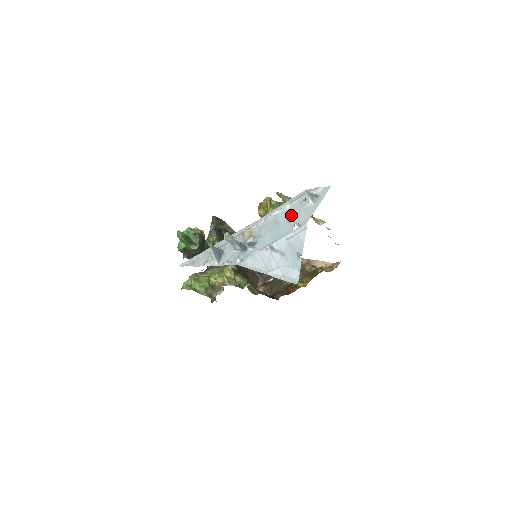
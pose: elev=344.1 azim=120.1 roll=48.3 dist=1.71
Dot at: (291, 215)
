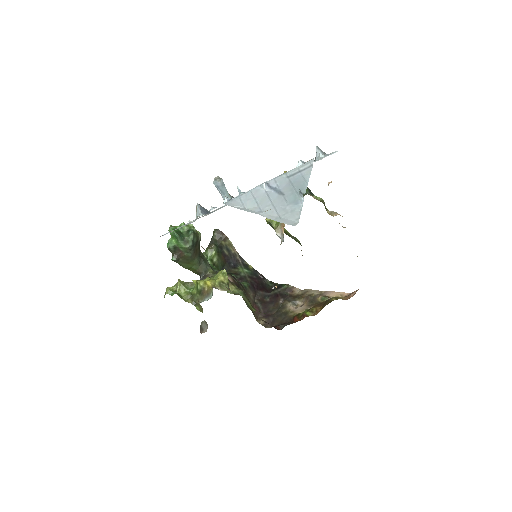
Dot at: occluded
